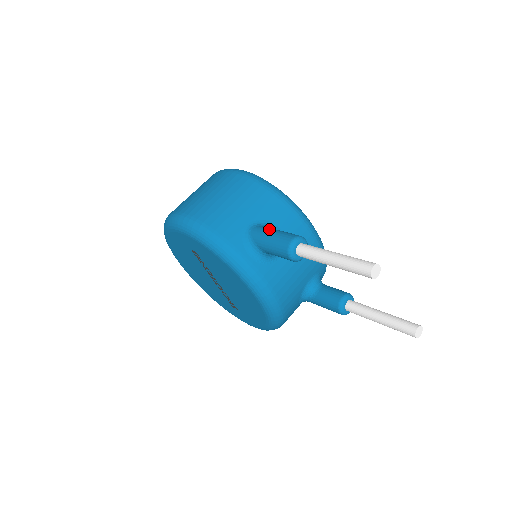
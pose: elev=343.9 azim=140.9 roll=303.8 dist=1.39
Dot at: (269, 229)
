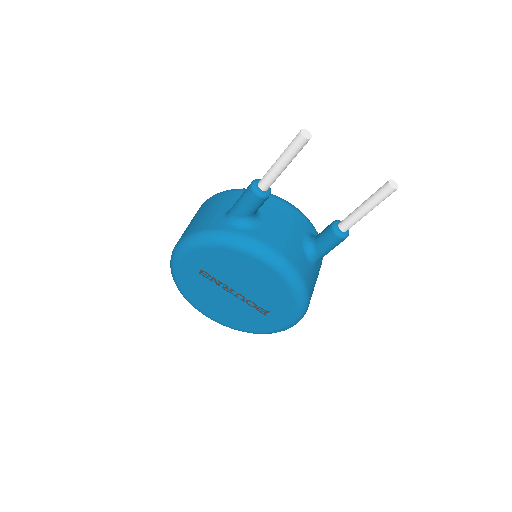
Dot at: occluded
